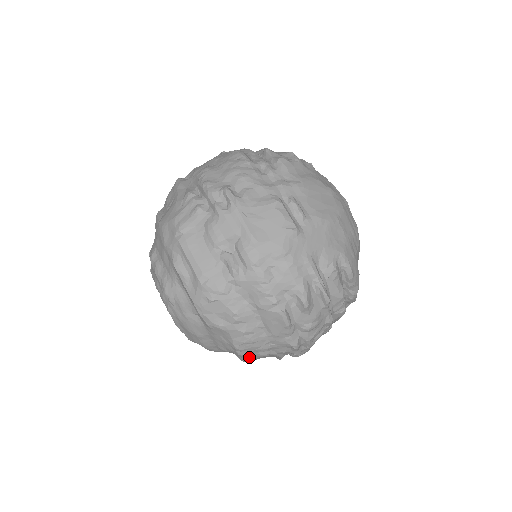
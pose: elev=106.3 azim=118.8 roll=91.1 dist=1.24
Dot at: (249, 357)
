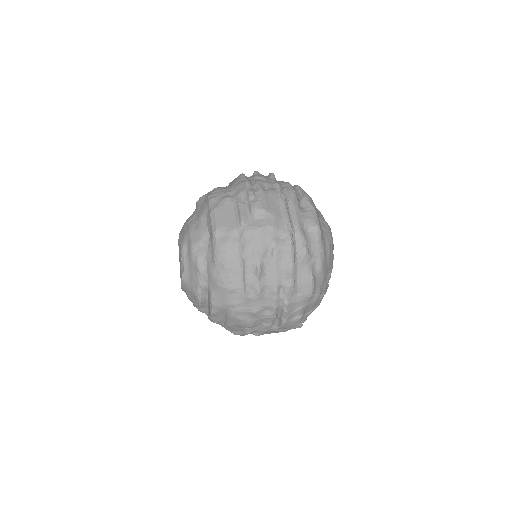
Dot at: (216, 205)
